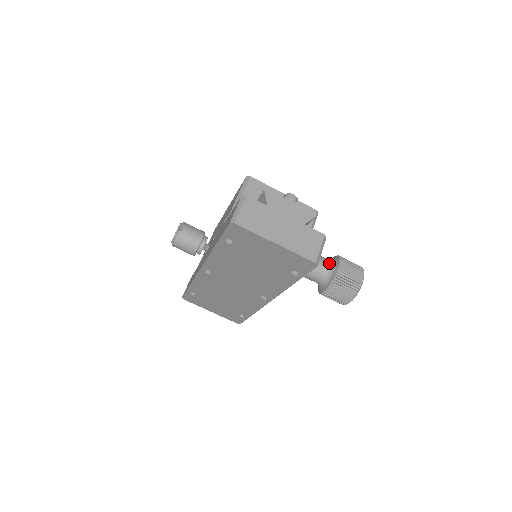
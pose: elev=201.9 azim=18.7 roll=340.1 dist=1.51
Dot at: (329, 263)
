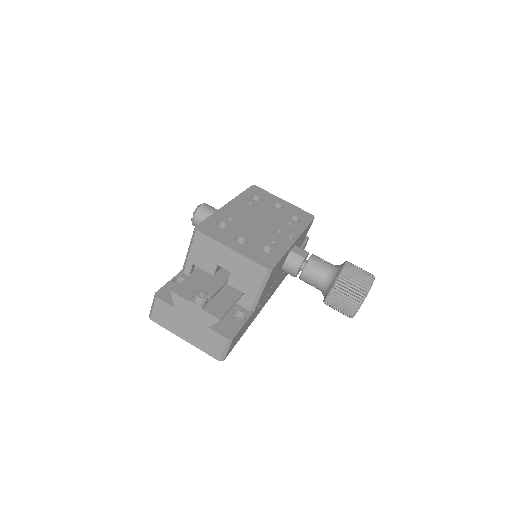
Dot at: (325, 281)
